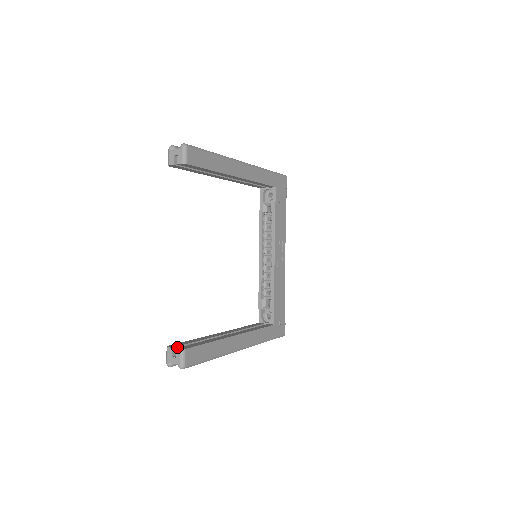
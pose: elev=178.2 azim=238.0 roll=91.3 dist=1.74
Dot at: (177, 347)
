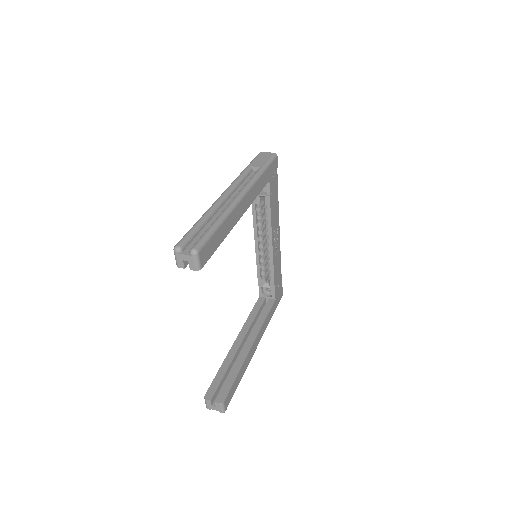
Dot at: (213, 395)
